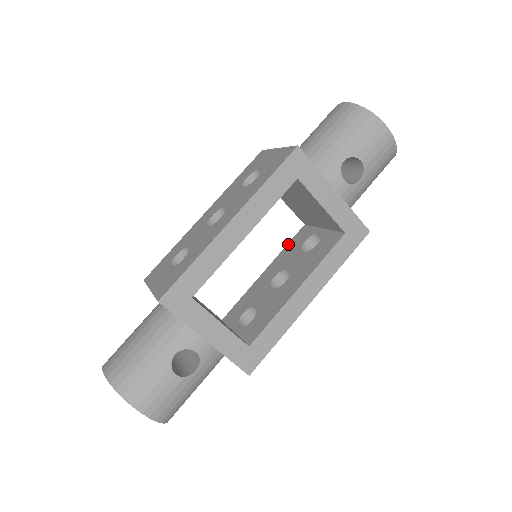
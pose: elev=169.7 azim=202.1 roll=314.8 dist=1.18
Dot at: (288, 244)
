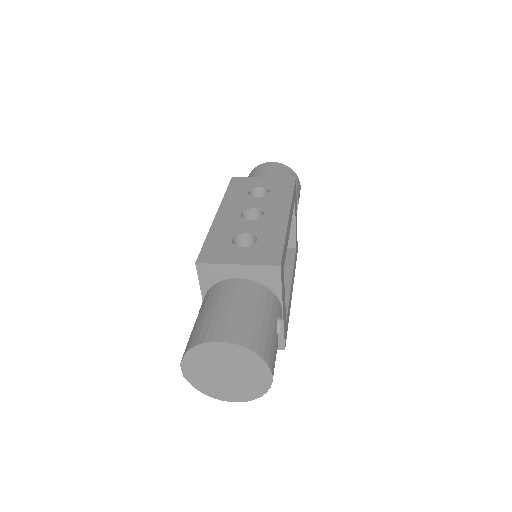
Dot at: occluded
